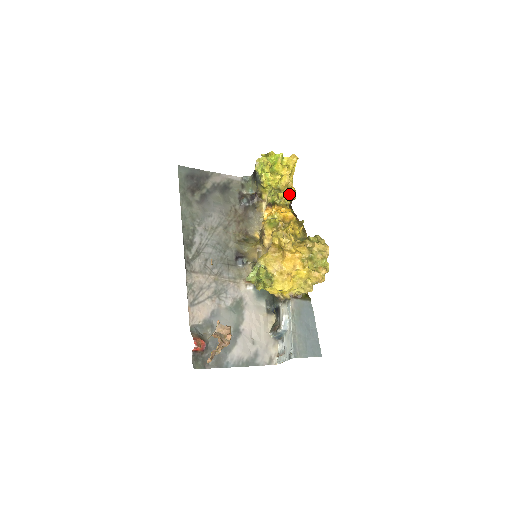
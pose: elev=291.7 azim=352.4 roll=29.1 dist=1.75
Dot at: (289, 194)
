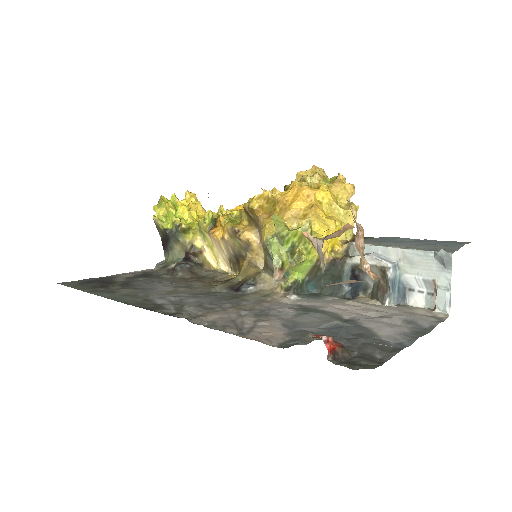
Dot at: occluded
